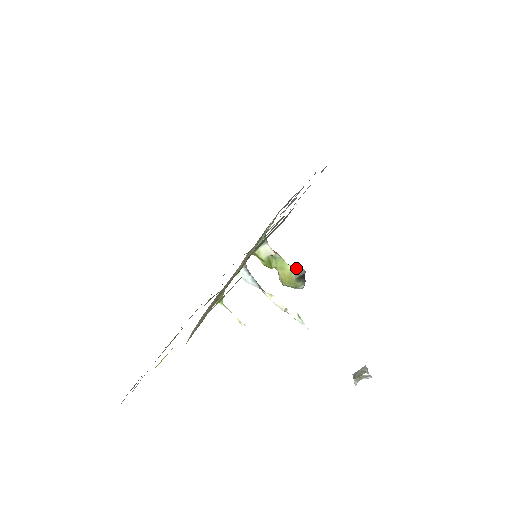
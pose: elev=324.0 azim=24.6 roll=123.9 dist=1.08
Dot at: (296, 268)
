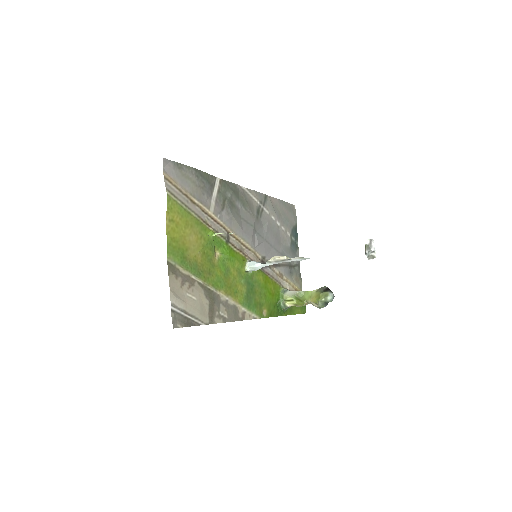
Dot at: (319, 289)
